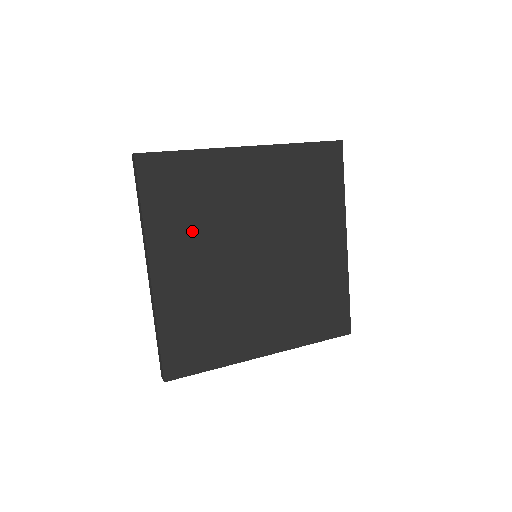
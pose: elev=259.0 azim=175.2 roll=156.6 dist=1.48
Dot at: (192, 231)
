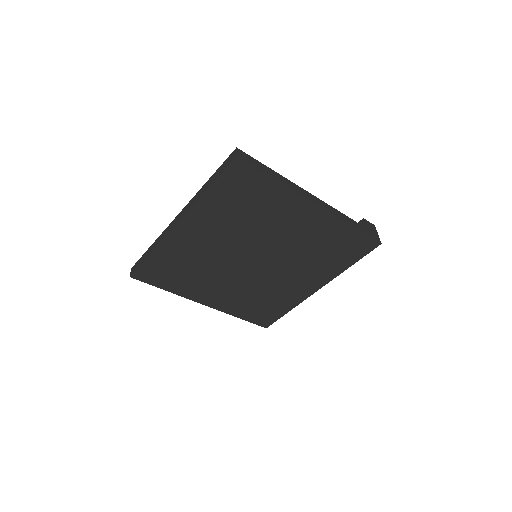
Dot at: (201, 279)
